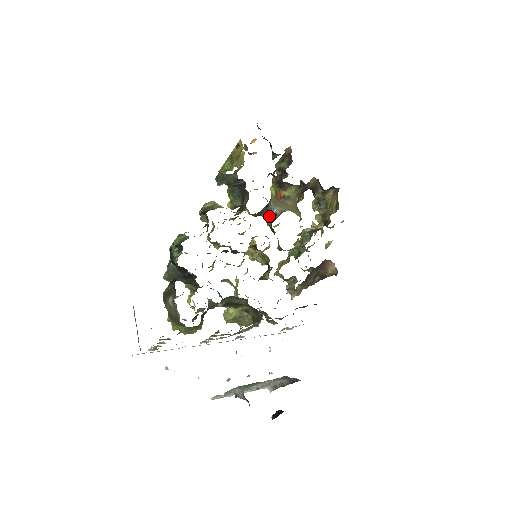
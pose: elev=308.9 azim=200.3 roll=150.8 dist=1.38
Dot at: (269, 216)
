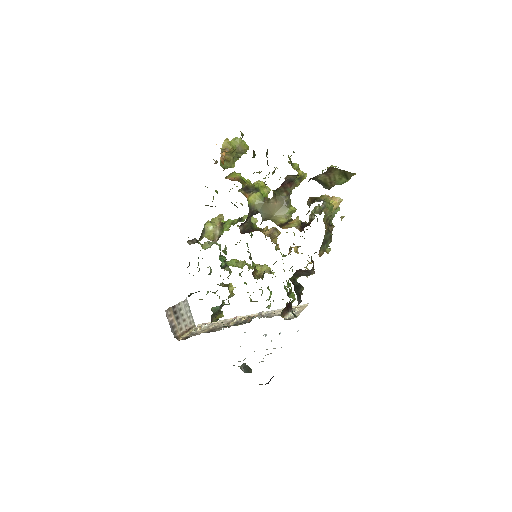
Dot at: occluded
